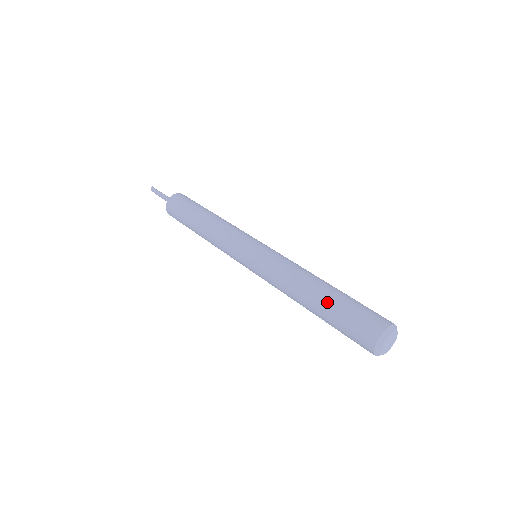
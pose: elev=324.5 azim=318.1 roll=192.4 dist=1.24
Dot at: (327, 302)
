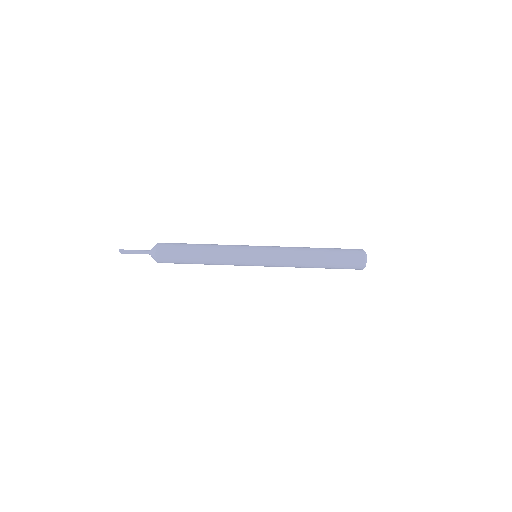
Dot at: (326, 267)
